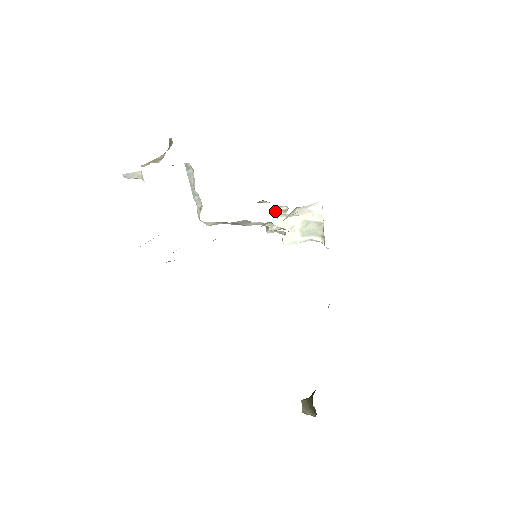
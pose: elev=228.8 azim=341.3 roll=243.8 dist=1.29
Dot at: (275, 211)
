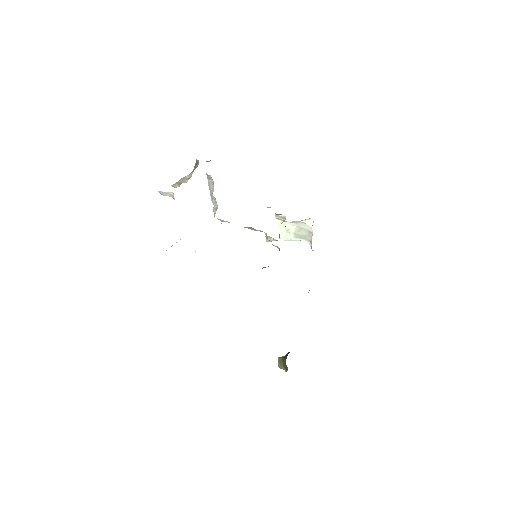
Dot at: (276, 216)
